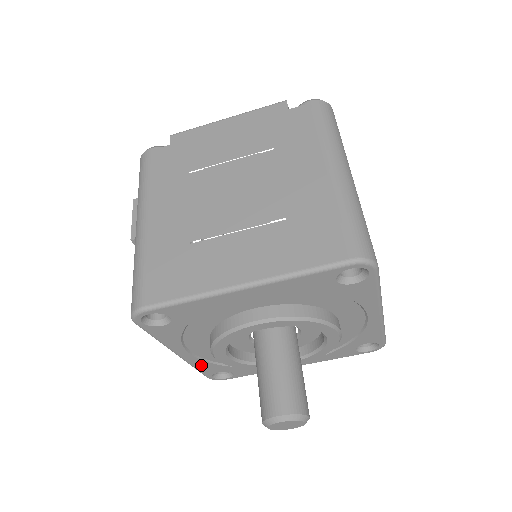
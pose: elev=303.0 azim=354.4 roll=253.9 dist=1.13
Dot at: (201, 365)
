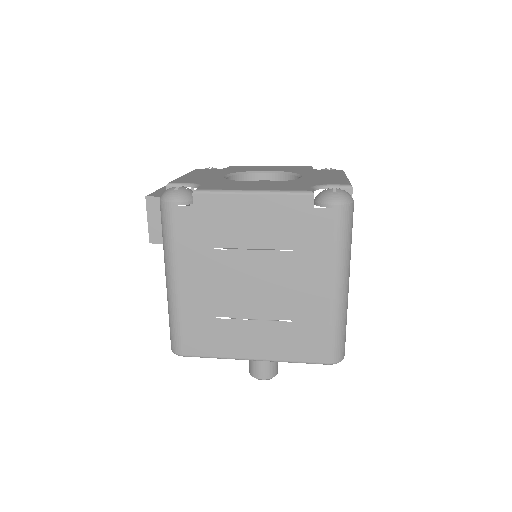
Dot at: occluded
